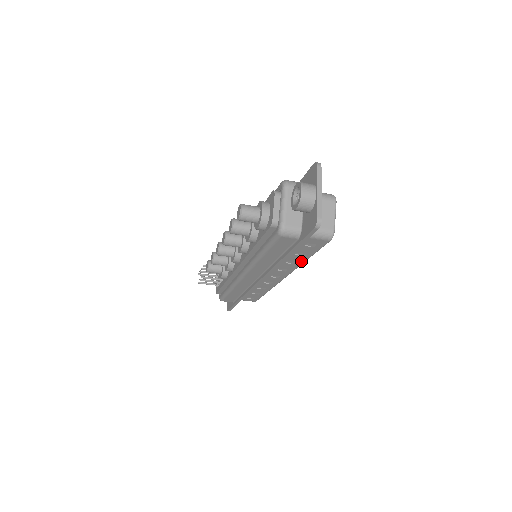
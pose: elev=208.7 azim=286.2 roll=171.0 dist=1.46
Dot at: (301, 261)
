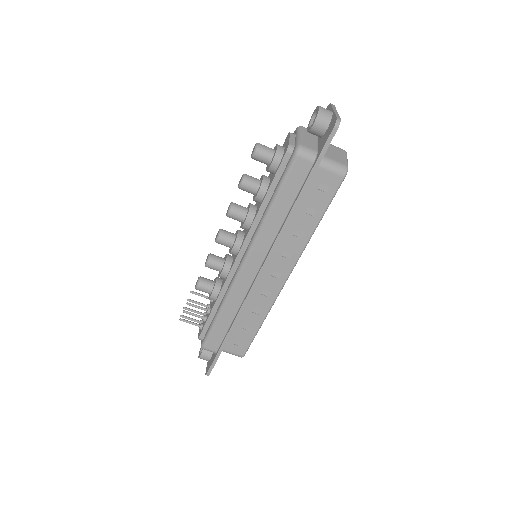
Dot at: (310, 230)
